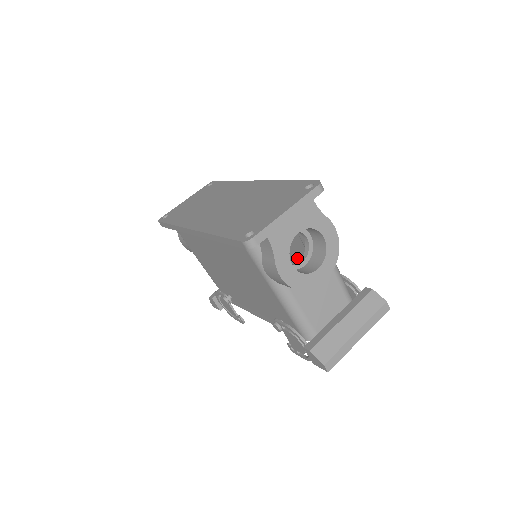
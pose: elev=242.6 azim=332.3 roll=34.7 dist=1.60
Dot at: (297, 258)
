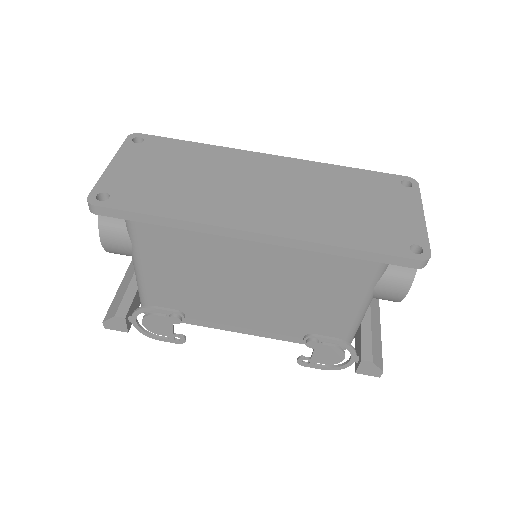
Dot at: occluded
